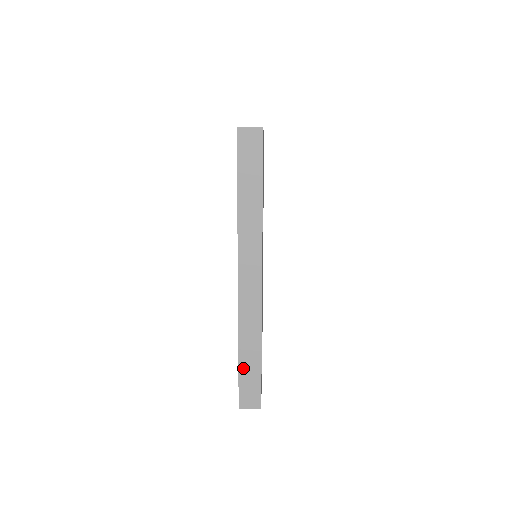
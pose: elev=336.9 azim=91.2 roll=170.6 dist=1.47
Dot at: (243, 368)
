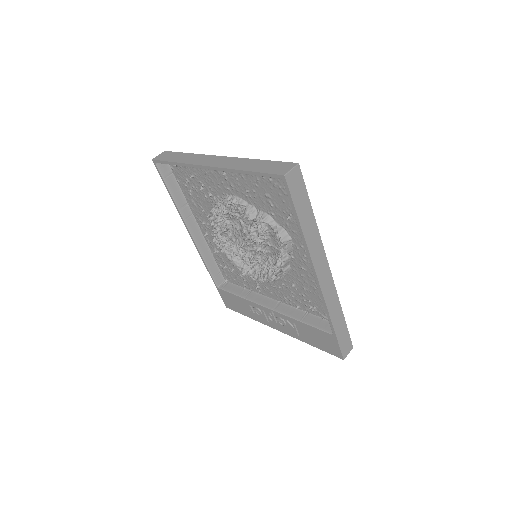
Dot at: (338, 334)
